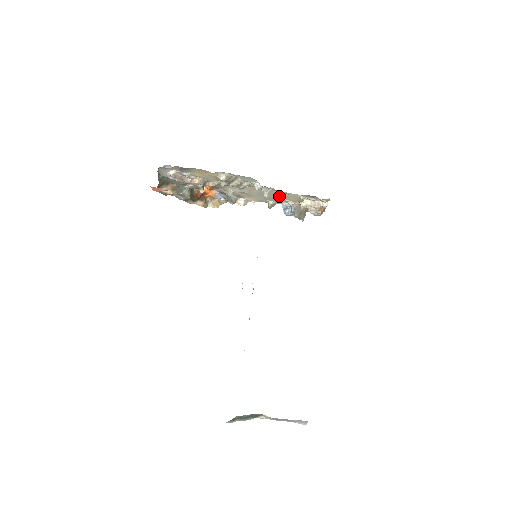
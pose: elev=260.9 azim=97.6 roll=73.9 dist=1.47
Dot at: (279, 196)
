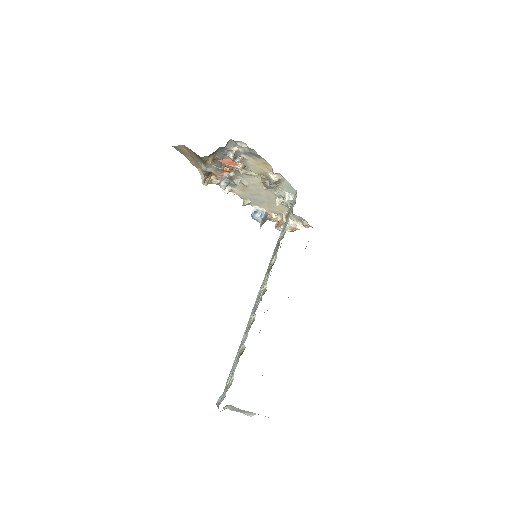
Dot at: (269, 203)
